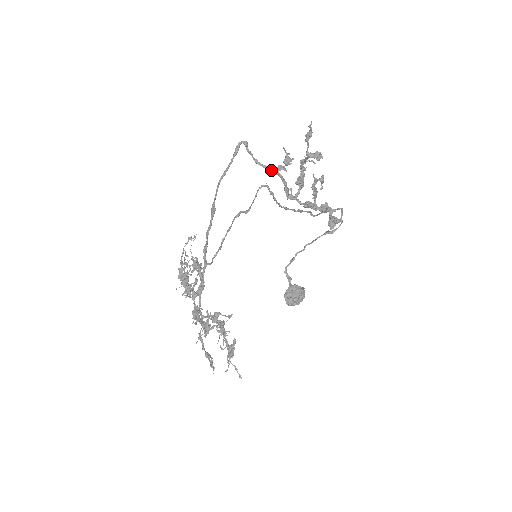
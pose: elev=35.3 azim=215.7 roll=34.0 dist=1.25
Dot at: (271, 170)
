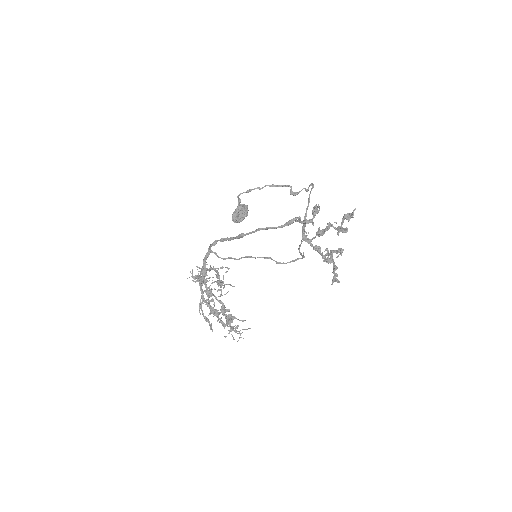
Dot at: occluded
